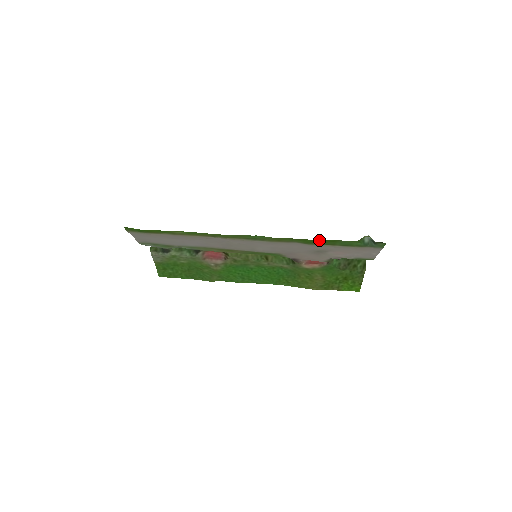
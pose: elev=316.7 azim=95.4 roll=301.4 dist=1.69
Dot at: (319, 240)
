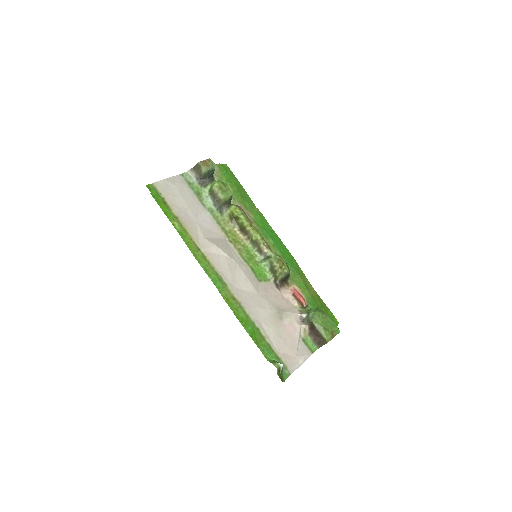
Dot at: (248, 332)
